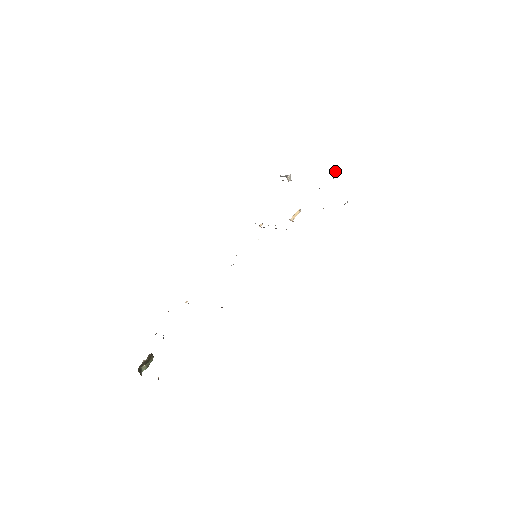
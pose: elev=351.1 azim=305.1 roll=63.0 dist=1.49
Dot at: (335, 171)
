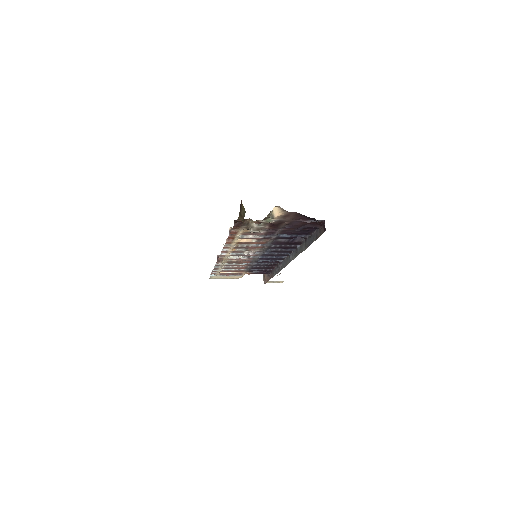
Dot at: occluded
